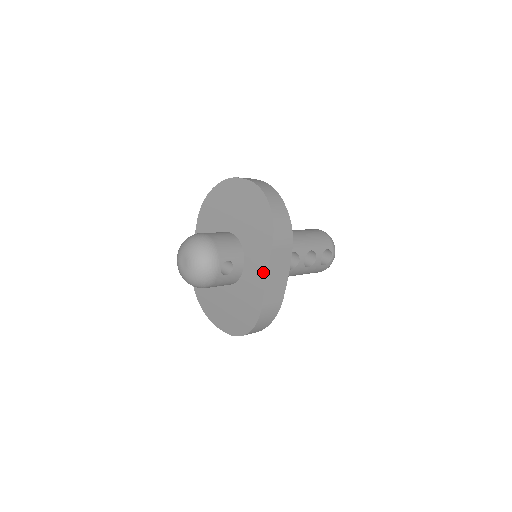
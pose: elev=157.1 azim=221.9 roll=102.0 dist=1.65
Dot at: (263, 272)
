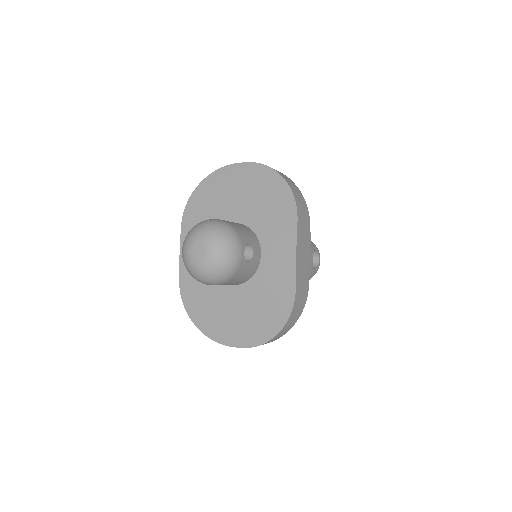
Dot at: (291, 250)
